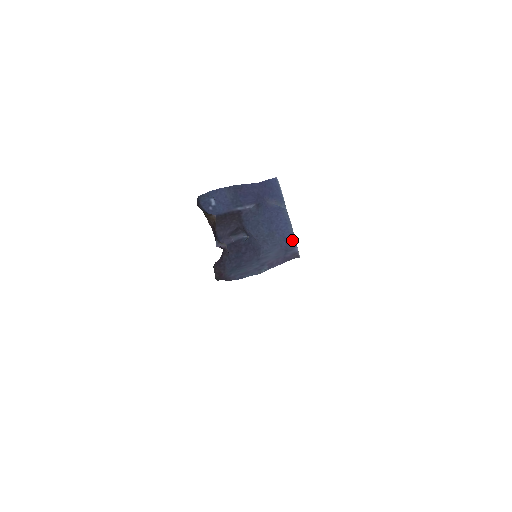
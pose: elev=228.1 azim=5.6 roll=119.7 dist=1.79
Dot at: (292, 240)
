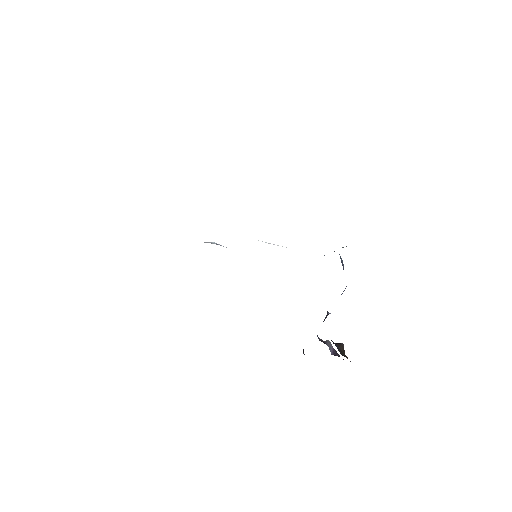
Dot at: occluded
